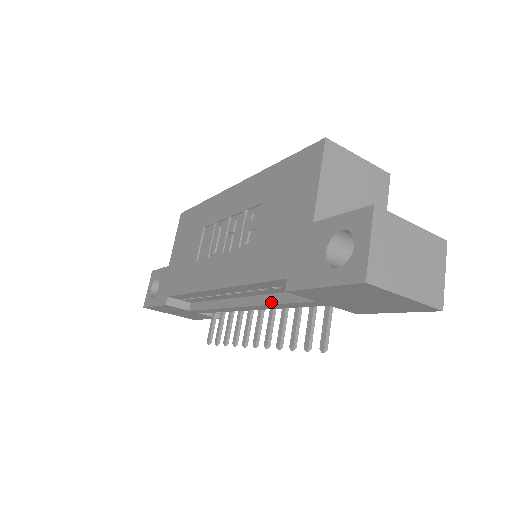
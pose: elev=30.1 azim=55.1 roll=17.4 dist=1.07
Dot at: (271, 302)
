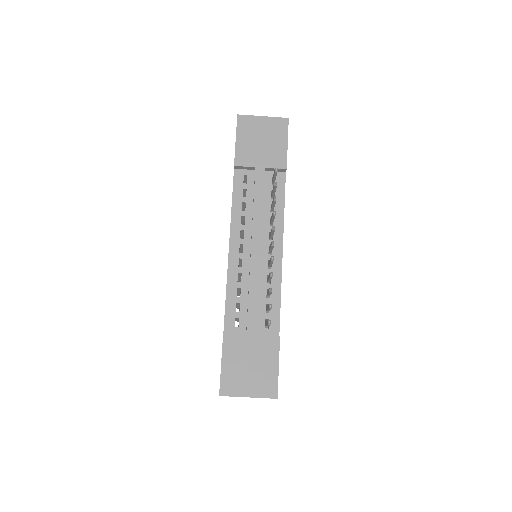
Dot at: (253, 209)
